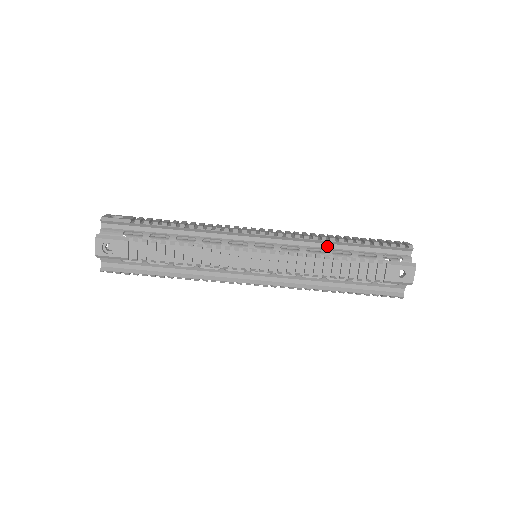
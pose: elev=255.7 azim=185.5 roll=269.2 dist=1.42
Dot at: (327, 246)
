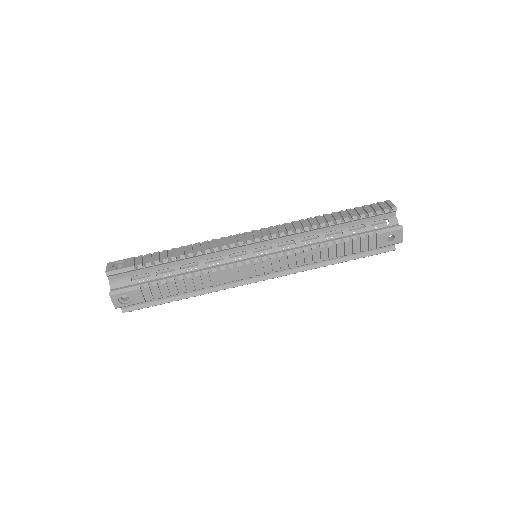
Dot at: (319, 231)
